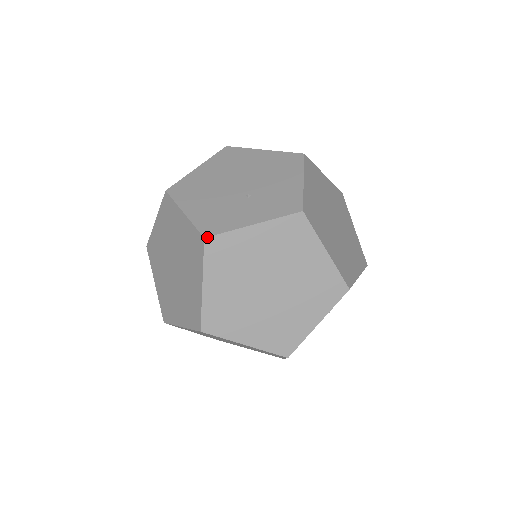
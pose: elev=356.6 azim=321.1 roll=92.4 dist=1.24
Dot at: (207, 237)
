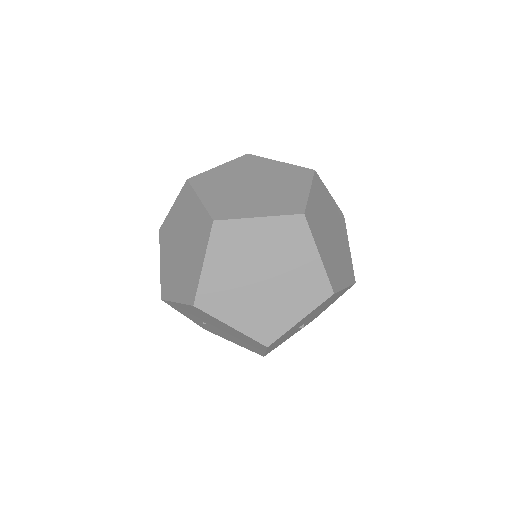
Dot at: occluded
